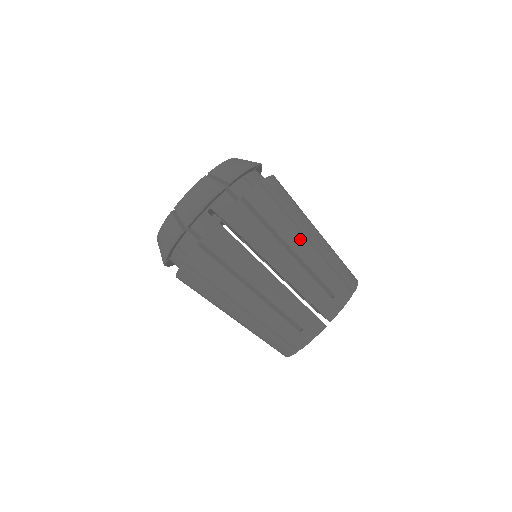
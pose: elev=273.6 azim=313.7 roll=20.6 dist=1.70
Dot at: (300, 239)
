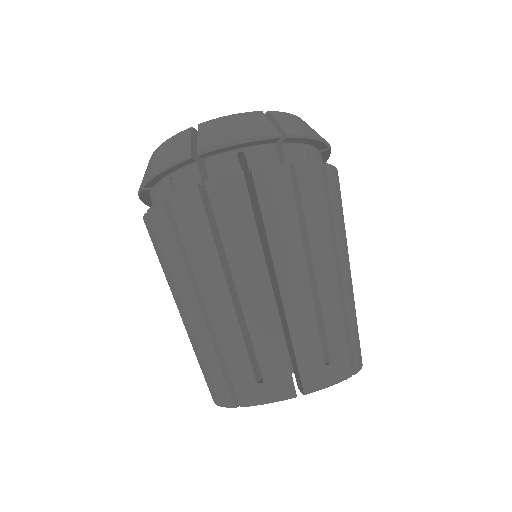
Dot at: (259, 280)
